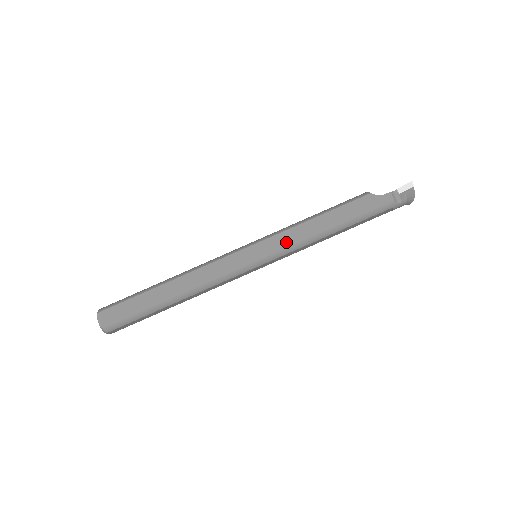
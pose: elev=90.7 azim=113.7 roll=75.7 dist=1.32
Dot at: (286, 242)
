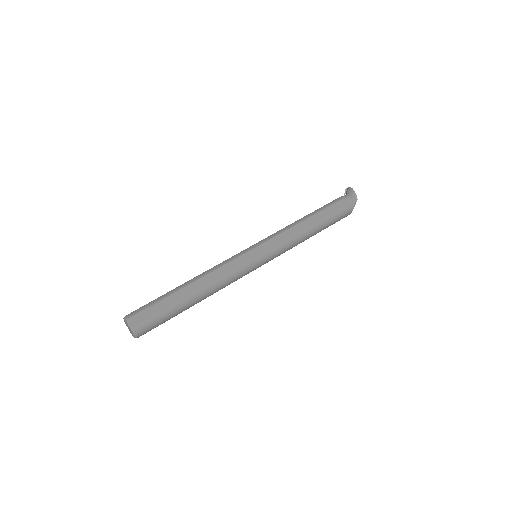
Dot at: occluded
